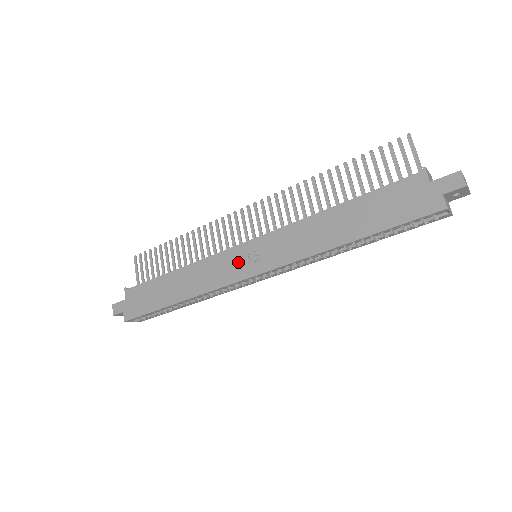
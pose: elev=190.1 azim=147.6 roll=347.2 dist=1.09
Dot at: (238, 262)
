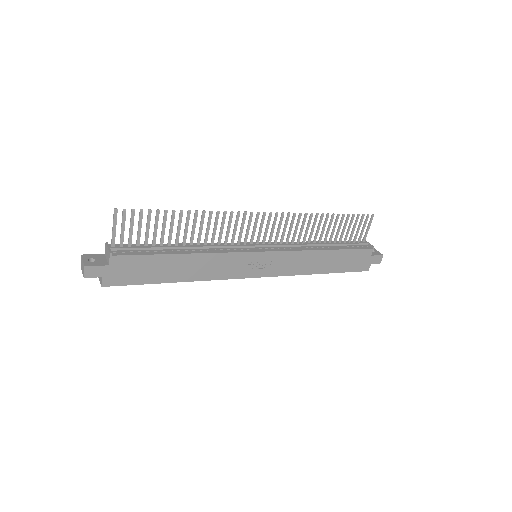
Dot at: (250, 265)
